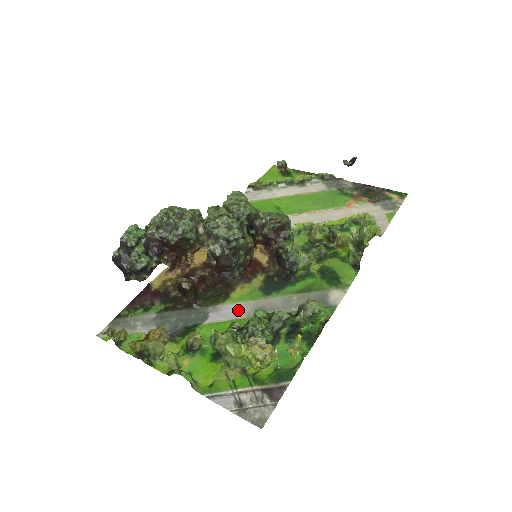
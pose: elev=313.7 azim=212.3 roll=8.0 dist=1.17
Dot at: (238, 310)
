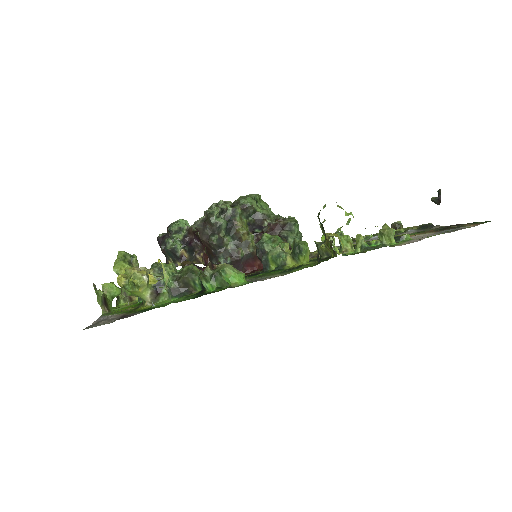
Dot at: occluded
